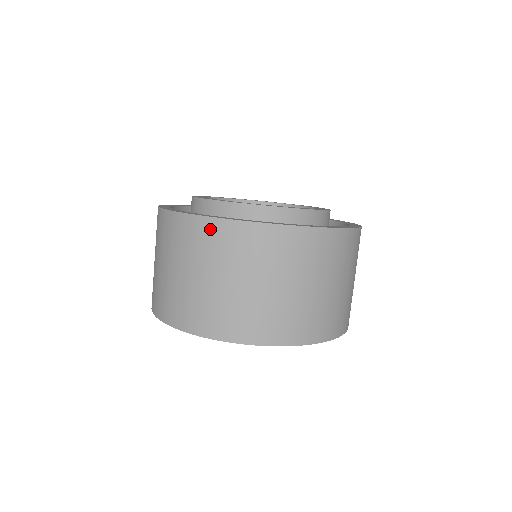
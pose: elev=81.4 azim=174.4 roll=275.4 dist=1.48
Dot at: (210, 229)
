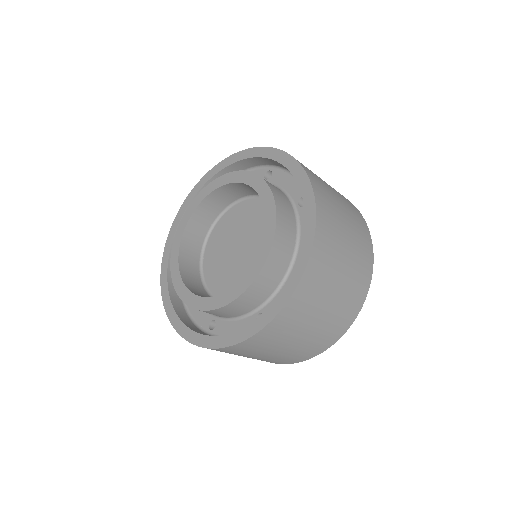
Dot at: occluded
